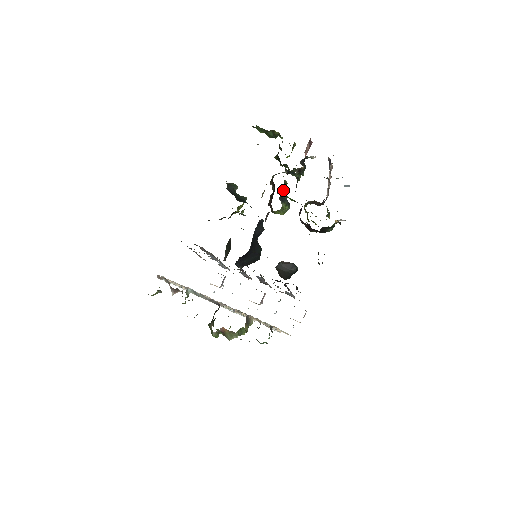
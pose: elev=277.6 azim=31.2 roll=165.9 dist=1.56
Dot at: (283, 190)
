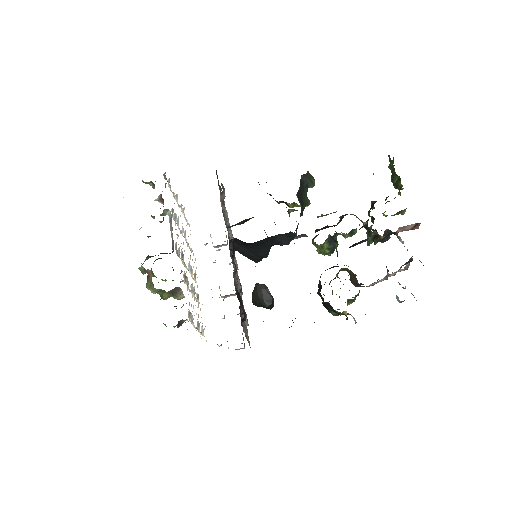
Dot at: (344, 235)
